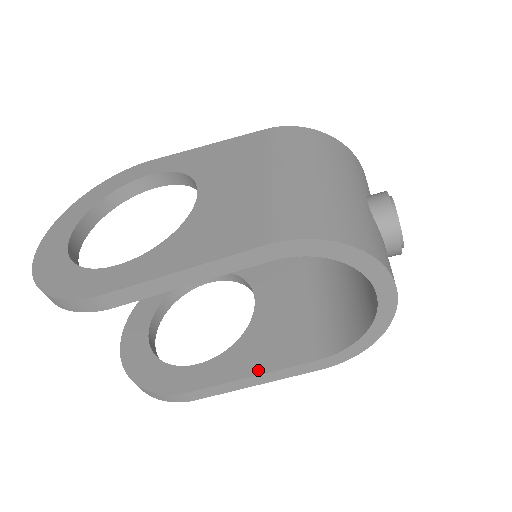
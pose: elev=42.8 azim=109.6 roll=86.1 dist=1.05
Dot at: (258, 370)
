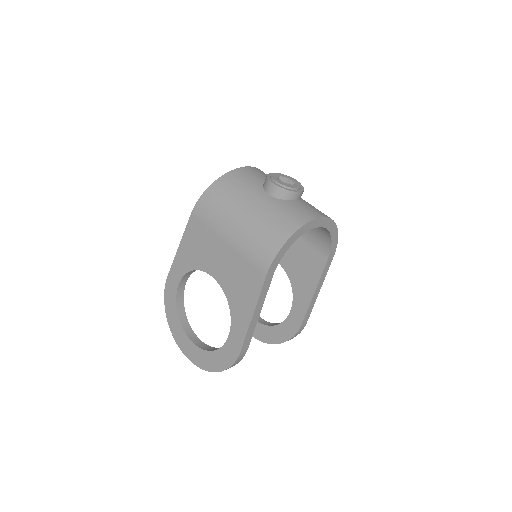
Dot at: (313, 288)
